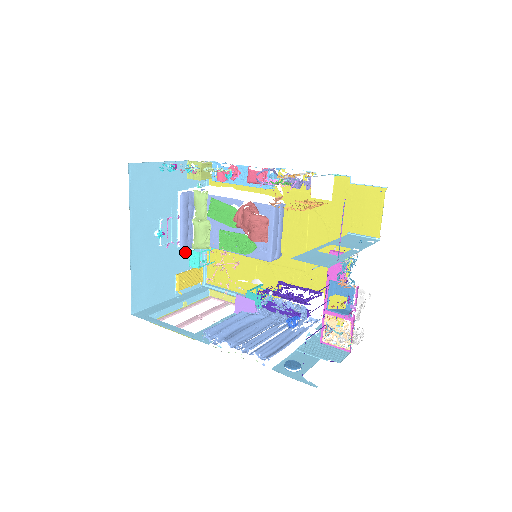
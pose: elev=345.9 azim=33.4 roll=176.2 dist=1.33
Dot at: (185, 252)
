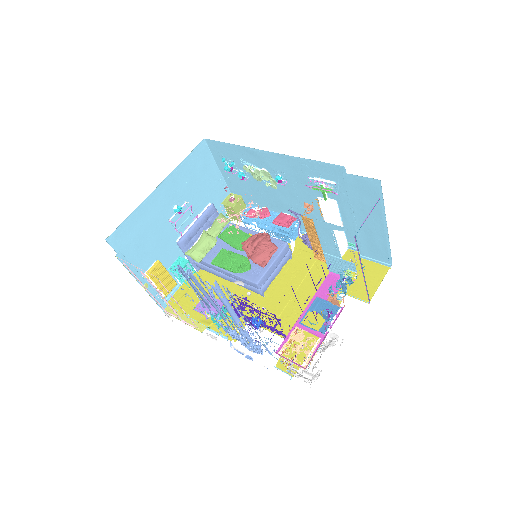
Dot at: (176, 254)
